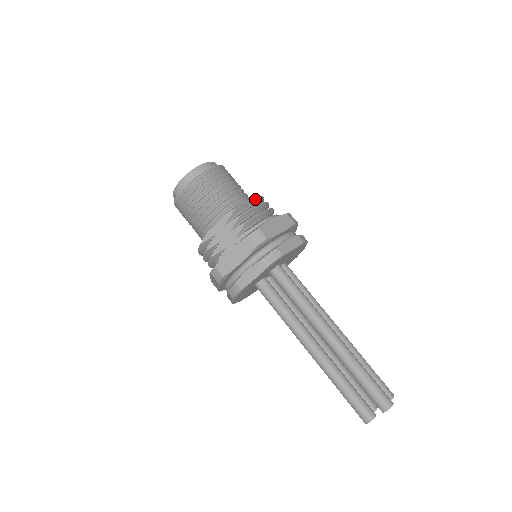
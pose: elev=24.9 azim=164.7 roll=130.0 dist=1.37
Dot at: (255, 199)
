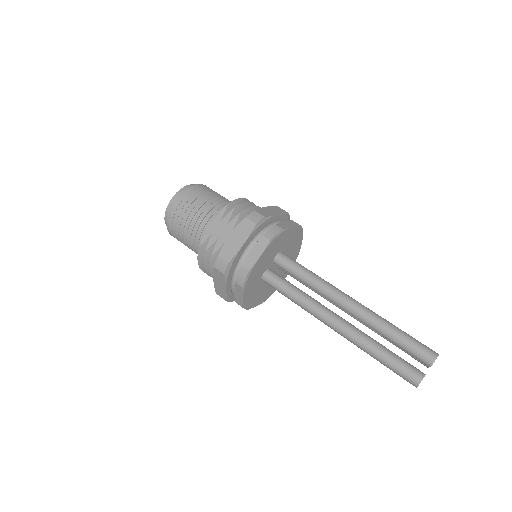
Dot at: (245, 200)
